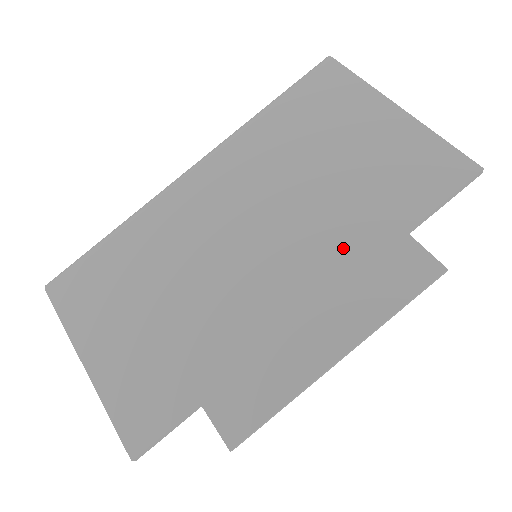
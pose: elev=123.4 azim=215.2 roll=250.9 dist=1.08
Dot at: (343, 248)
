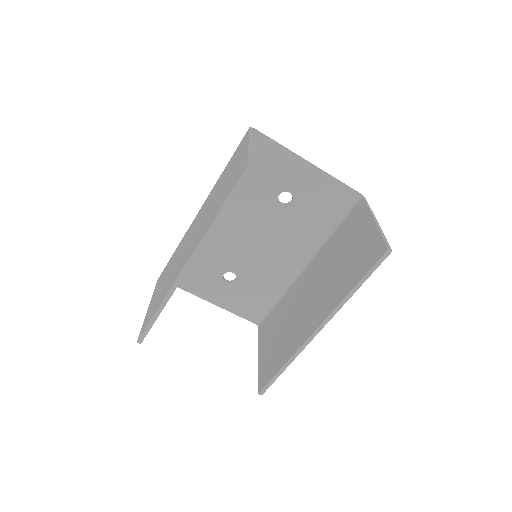
Dot at: (204, 230)
